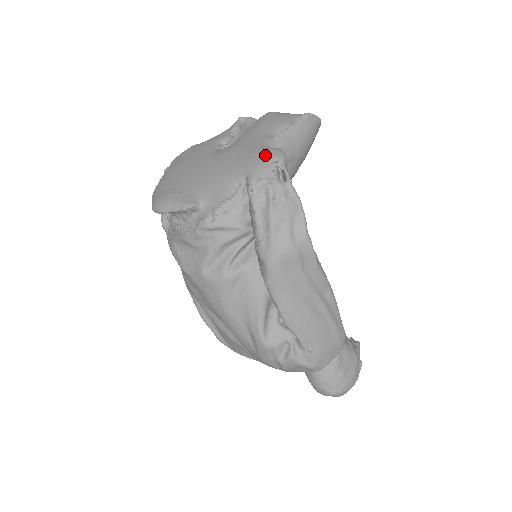
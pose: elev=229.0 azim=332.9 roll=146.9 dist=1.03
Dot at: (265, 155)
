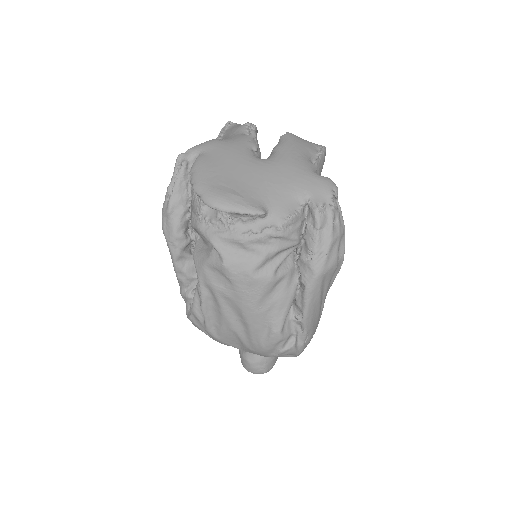
Dot at: (324, 182)
